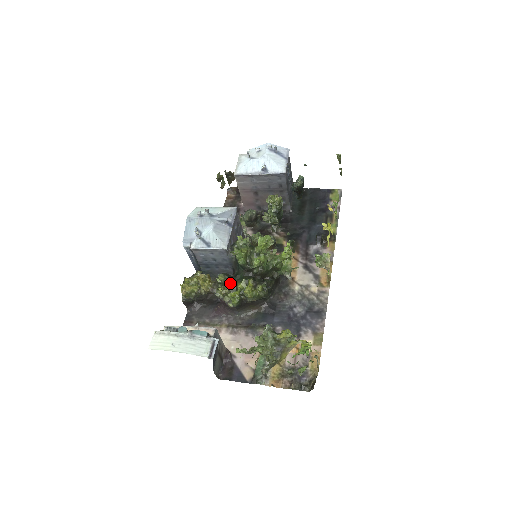
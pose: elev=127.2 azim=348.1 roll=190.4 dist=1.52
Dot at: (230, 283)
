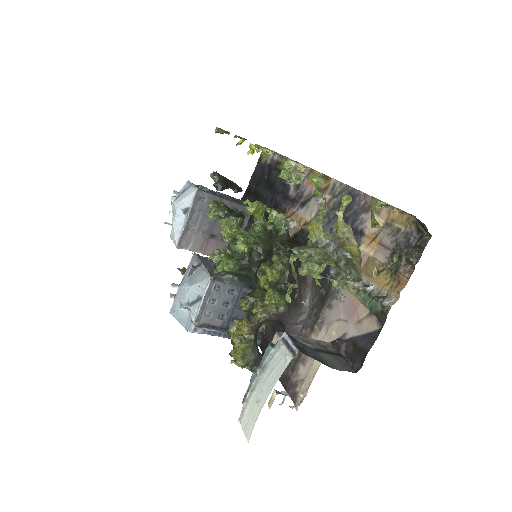
Dot at: (255, 295)
